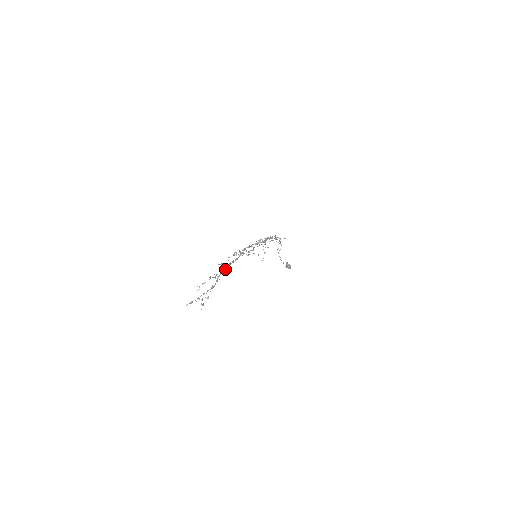
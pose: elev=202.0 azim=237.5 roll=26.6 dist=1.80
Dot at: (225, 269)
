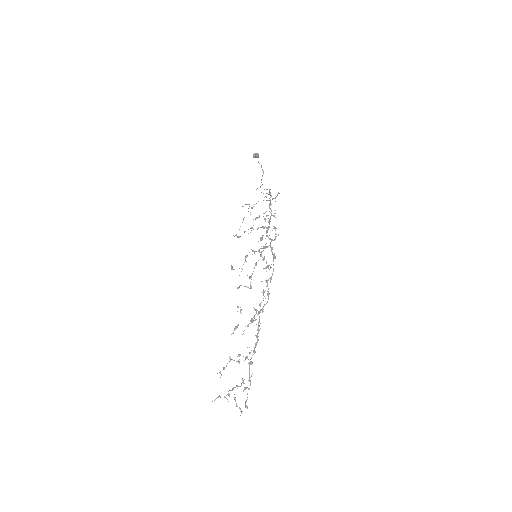
Dot at: occluded
